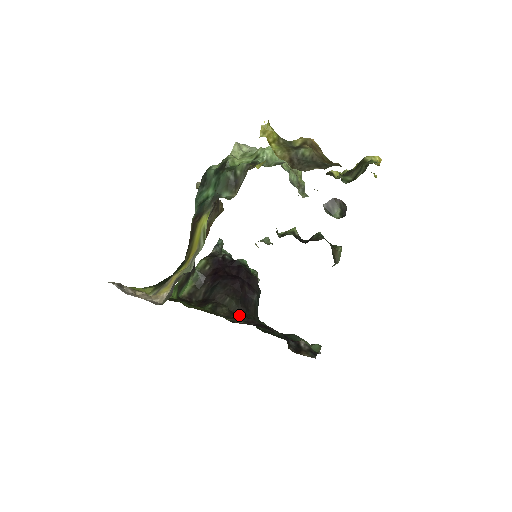
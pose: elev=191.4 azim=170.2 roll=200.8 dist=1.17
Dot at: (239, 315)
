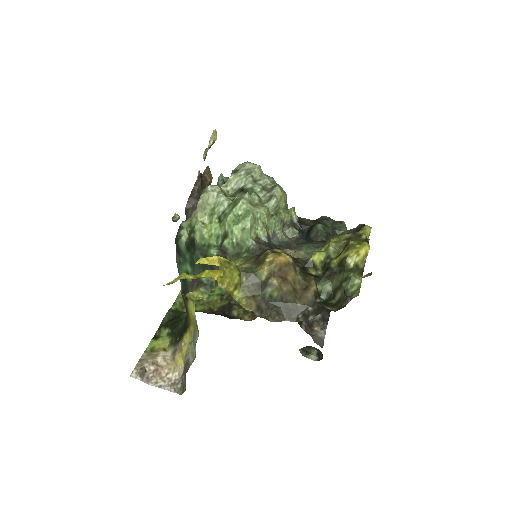
Dot at: occluded
